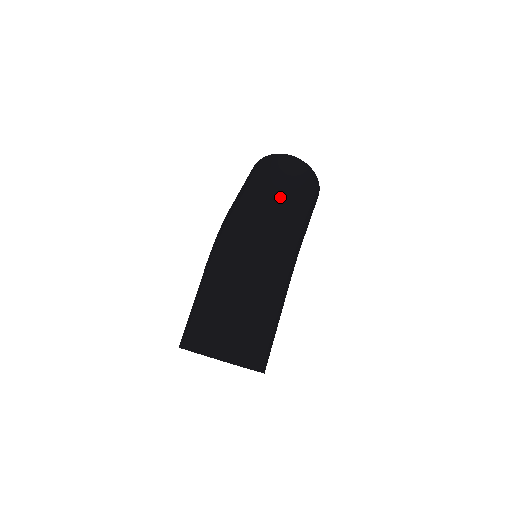
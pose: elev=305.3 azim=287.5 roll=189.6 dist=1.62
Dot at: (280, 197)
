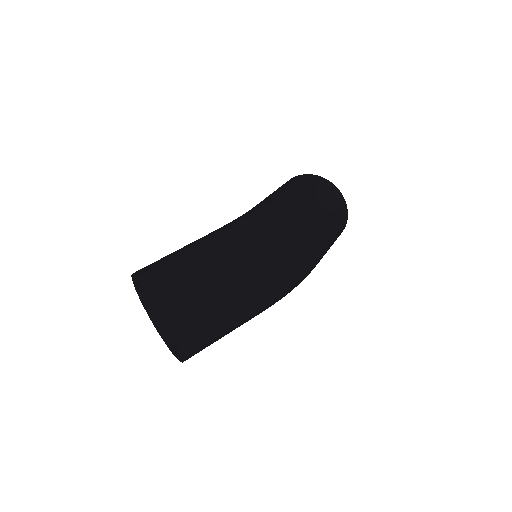
Dot at: (324, 242)
